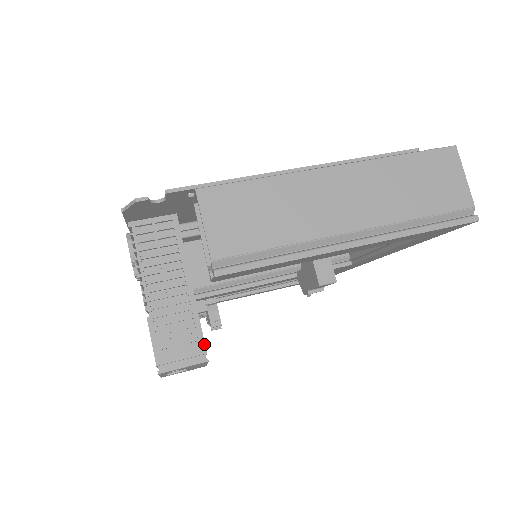
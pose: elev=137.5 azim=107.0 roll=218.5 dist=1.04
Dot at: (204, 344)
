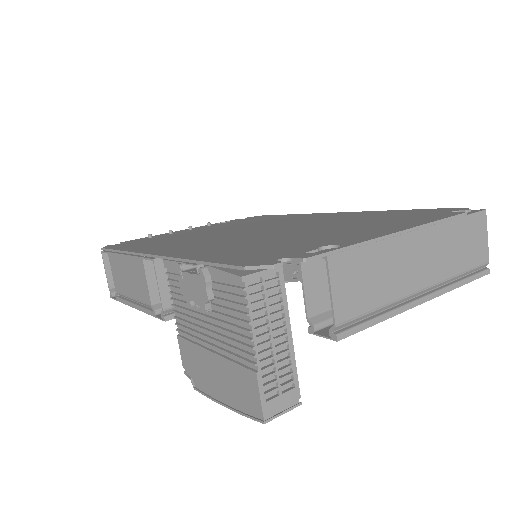
Dot at: (299, 390)
